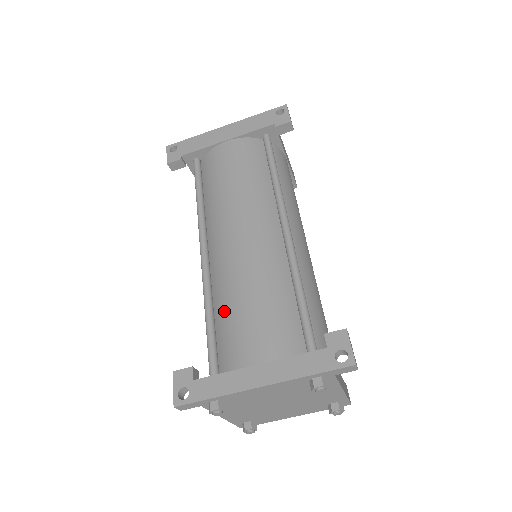
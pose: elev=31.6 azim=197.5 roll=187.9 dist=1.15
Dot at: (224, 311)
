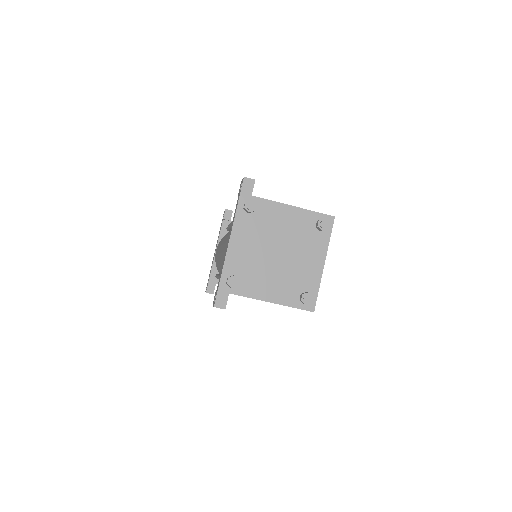
Dot at: occluded
